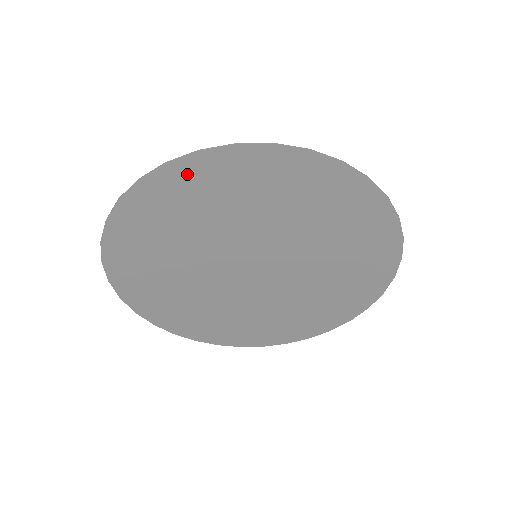
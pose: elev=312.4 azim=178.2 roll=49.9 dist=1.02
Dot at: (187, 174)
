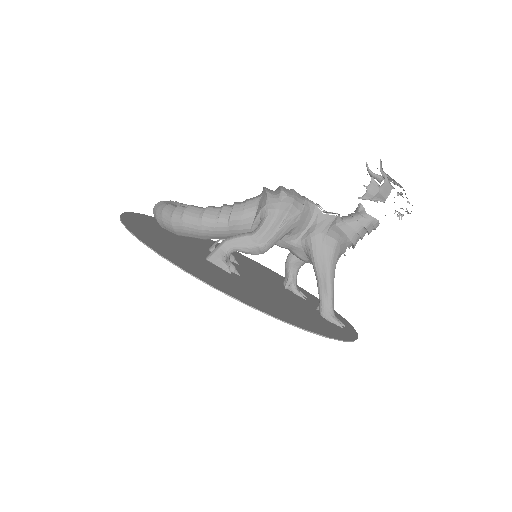
Dot at: (138, 230)
